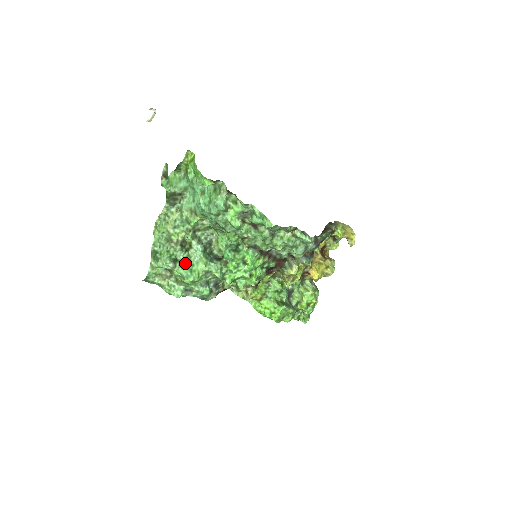
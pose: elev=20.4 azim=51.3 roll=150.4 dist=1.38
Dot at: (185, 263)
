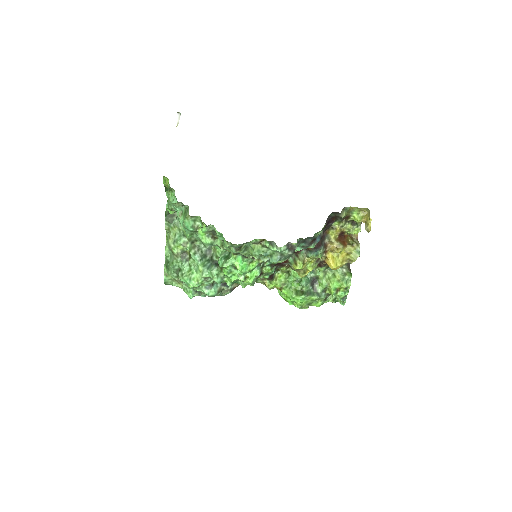
Dot at: (186, 272)
